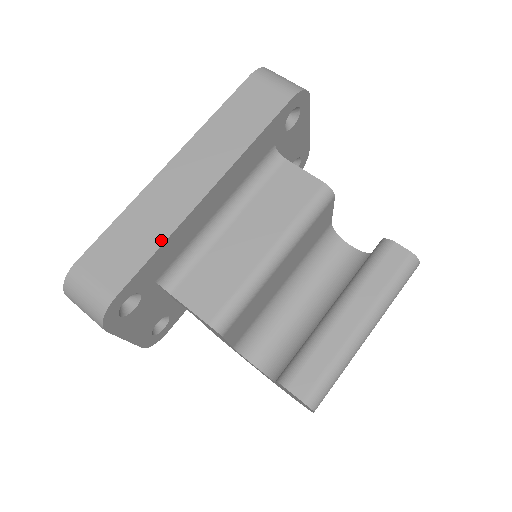
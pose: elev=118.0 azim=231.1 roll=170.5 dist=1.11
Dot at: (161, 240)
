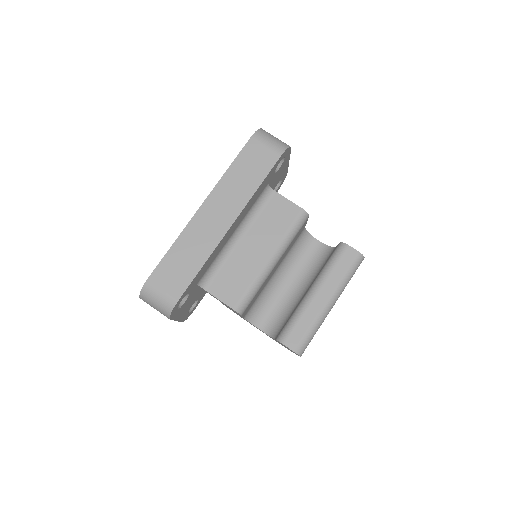
Dot at: (203, 261)
